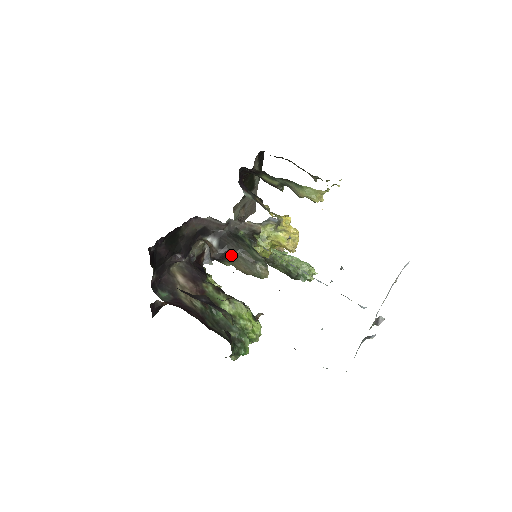
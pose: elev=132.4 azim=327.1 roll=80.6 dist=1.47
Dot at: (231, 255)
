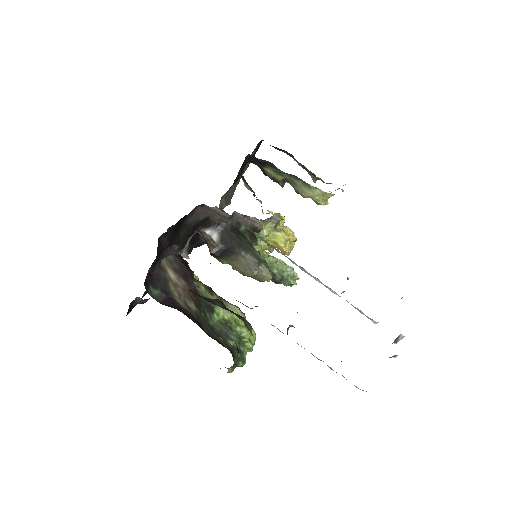
Dot at: (232, 253)
